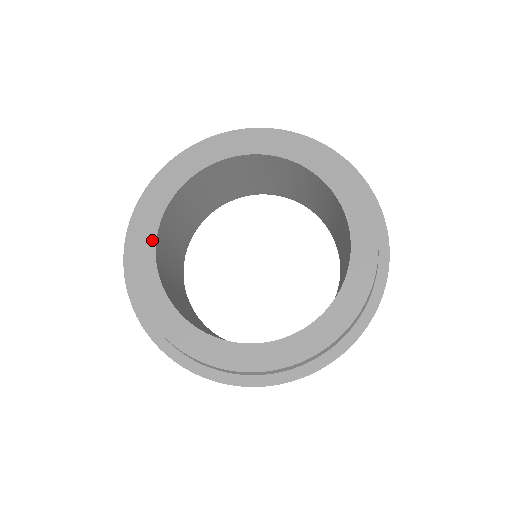
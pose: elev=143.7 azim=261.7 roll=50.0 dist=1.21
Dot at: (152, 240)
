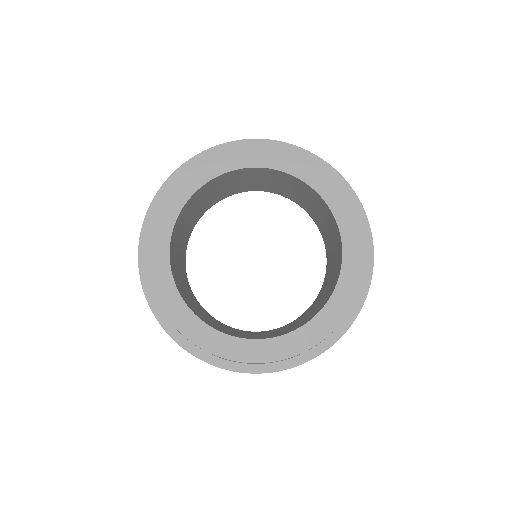
Dot at: (166, 256)
